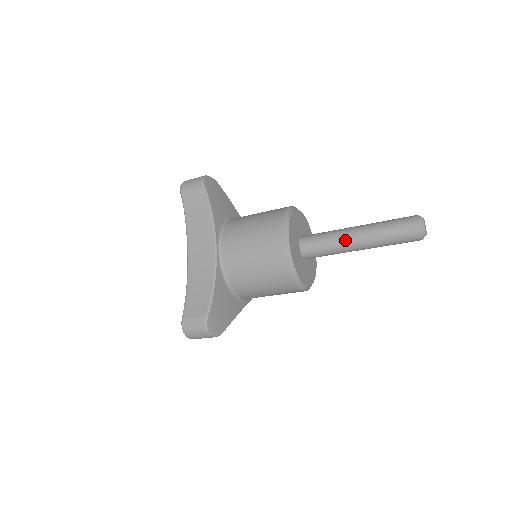
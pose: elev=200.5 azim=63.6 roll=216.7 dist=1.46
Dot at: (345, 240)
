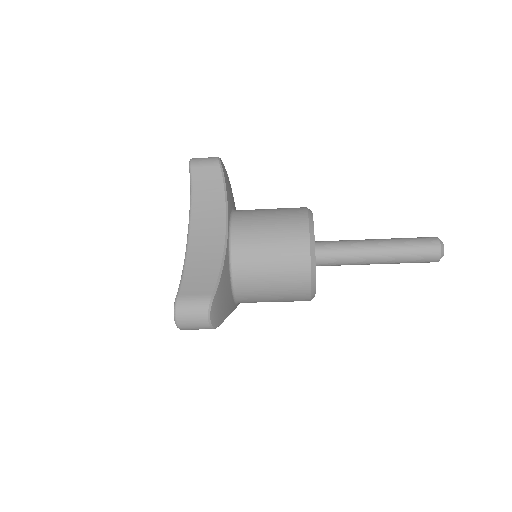
Dot at: (365, 249)
